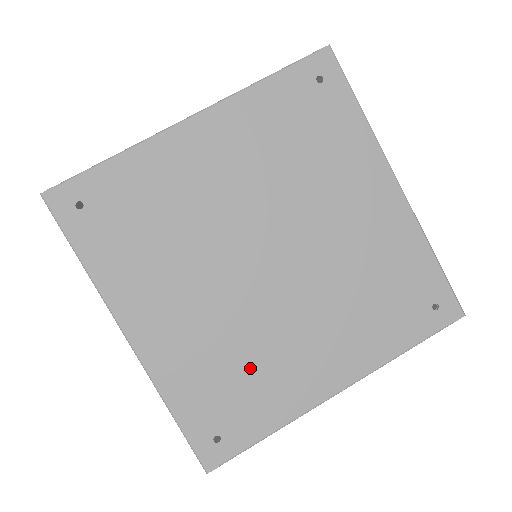
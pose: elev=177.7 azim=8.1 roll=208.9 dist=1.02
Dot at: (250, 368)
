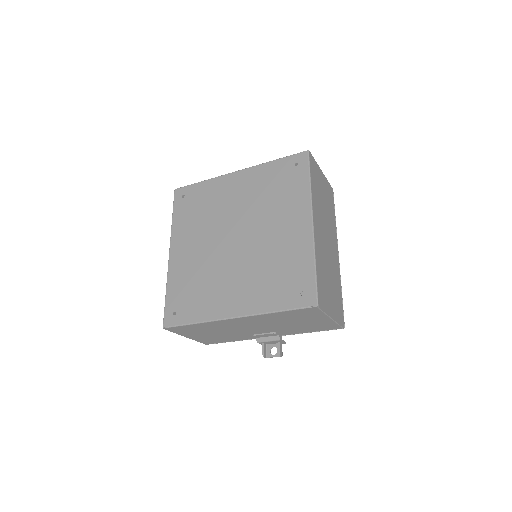
Dot at: (203, 286)
